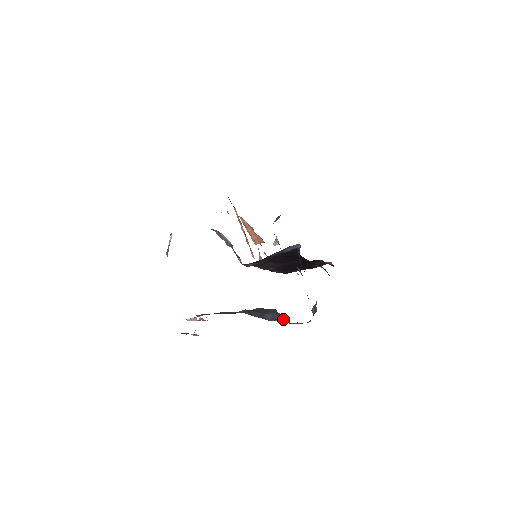
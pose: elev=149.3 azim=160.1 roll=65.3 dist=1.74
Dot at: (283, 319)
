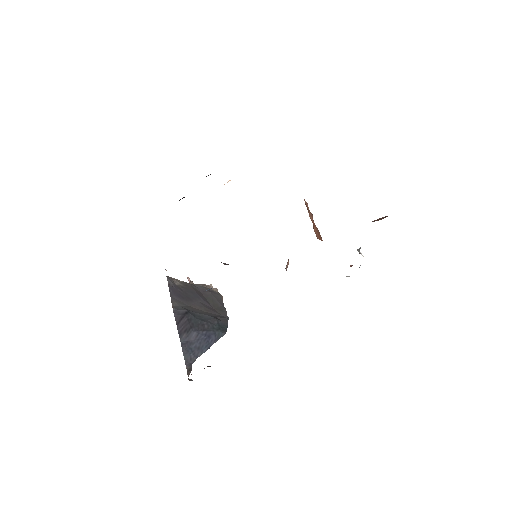
Dot at: (196, 352)
